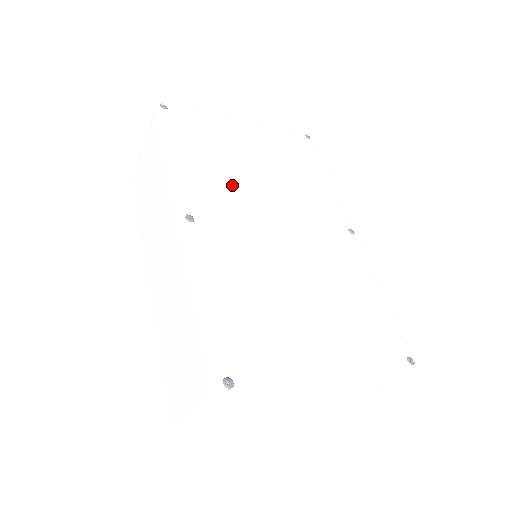
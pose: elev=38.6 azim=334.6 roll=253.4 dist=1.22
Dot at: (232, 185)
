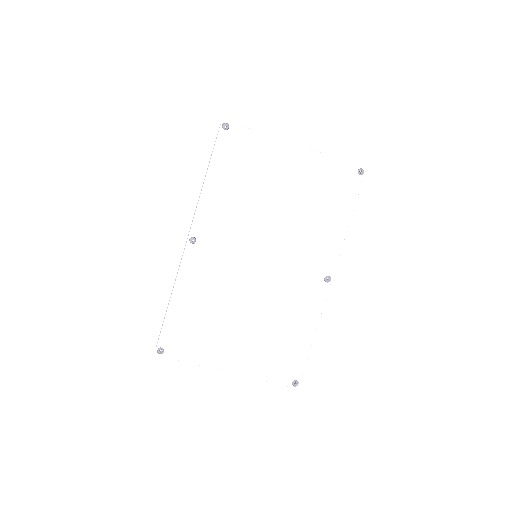
Dot at: (243, 217)
